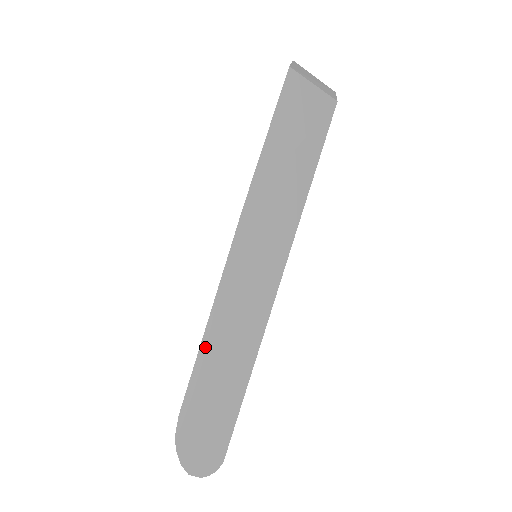
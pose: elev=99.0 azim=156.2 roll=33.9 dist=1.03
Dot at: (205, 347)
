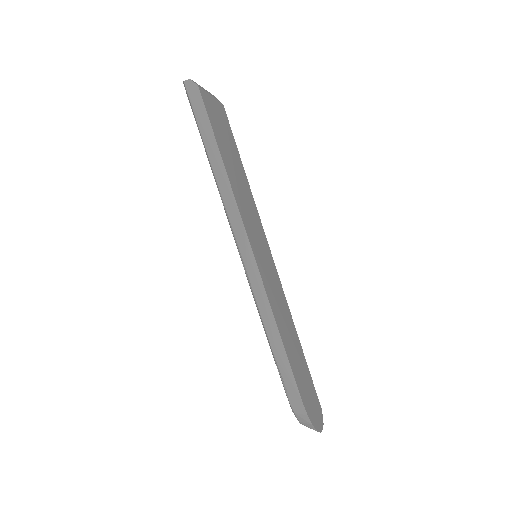
Dot at: (284, 343)
